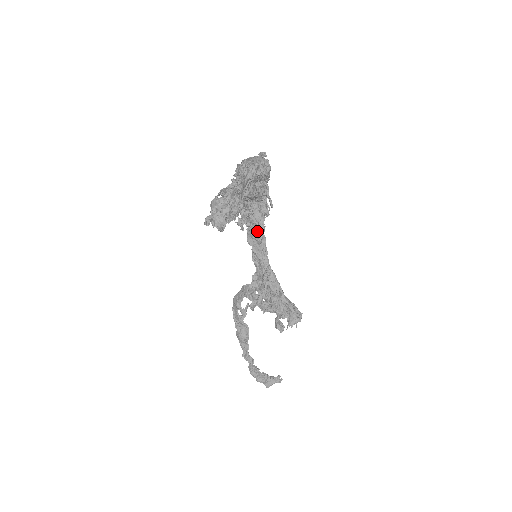
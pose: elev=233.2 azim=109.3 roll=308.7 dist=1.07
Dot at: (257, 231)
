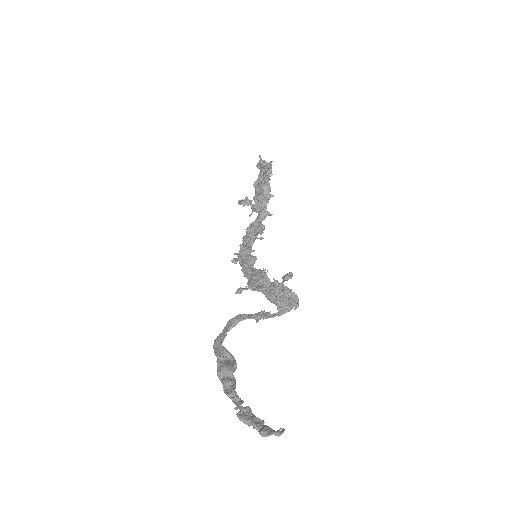
Dot at: (252, 255)
